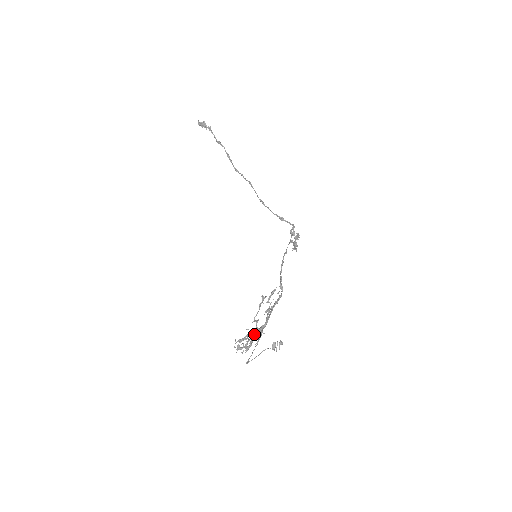
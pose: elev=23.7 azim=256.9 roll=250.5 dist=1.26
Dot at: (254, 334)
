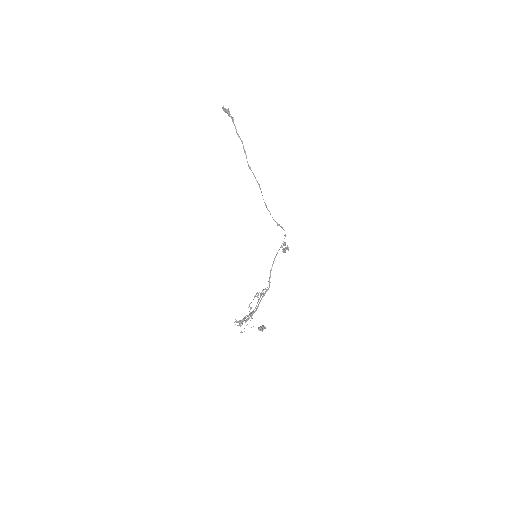
Dot at: (248, 318)
